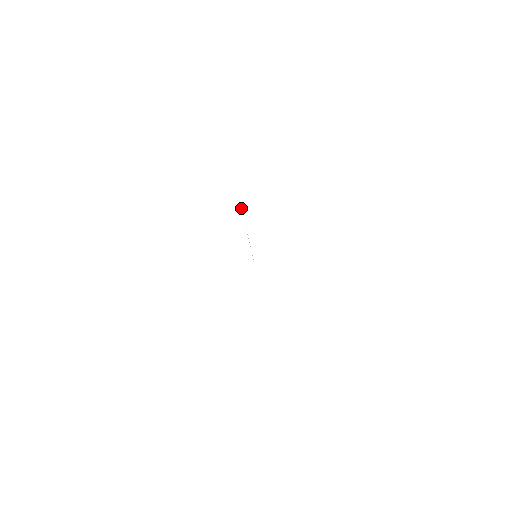
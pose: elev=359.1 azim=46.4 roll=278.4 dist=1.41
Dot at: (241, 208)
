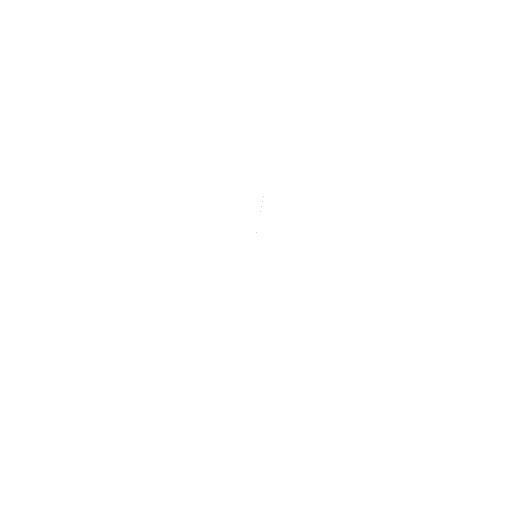
Dot at: occluded
